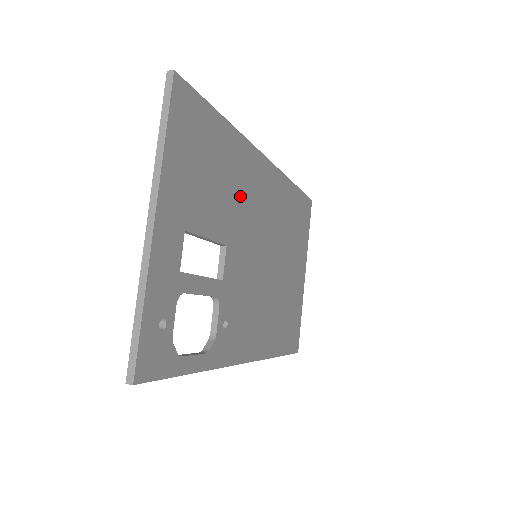
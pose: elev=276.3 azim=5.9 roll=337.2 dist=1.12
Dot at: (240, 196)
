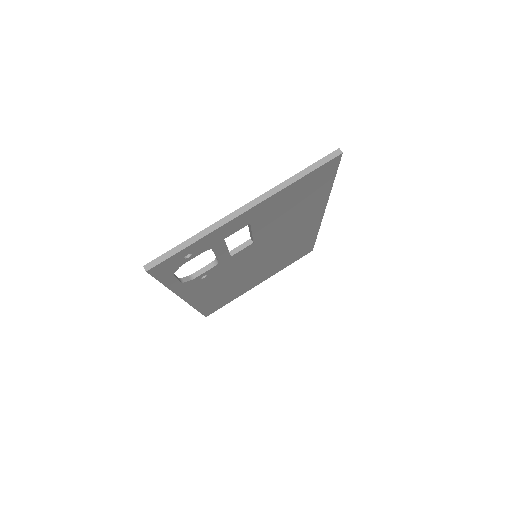
Dot at: (289, 225)
